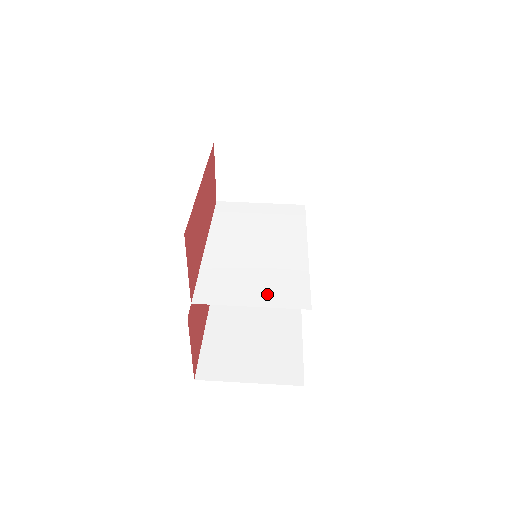
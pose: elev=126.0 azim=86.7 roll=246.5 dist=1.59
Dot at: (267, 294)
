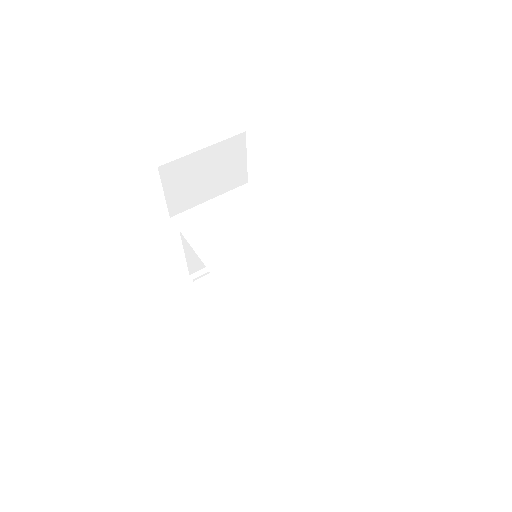
Dot at: (301, 287)
